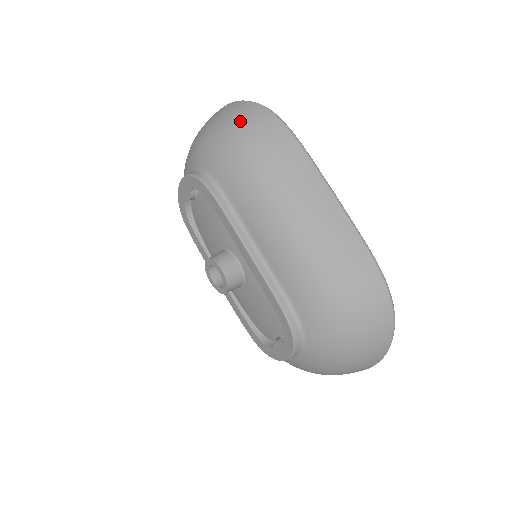
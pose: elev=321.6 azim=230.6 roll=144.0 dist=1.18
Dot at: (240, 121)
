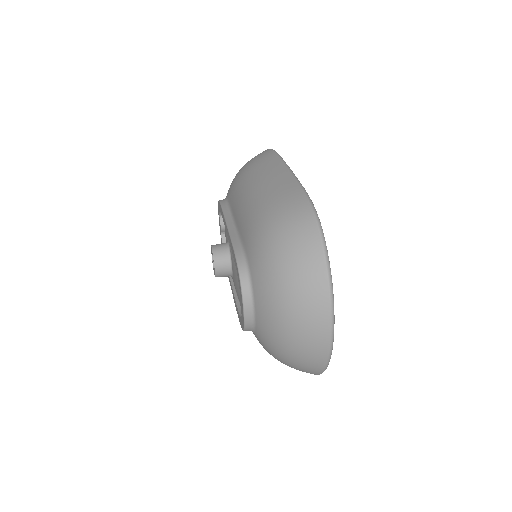
Dot at: occluded
